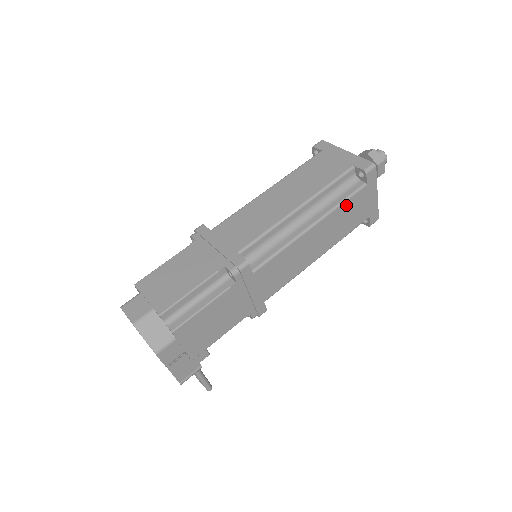
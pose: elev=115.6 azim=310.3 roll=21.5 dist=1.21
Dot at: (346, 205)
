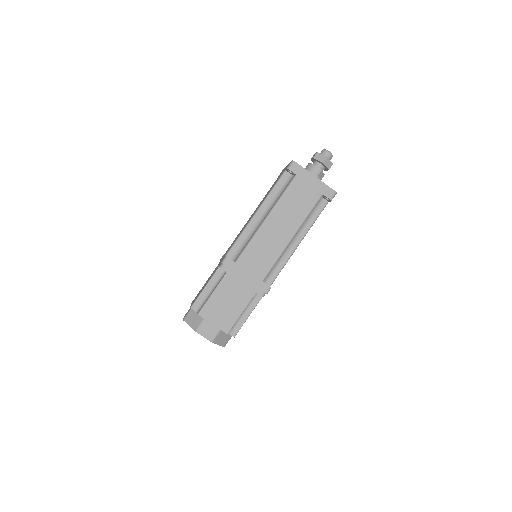
Dot at: (316, 219)
